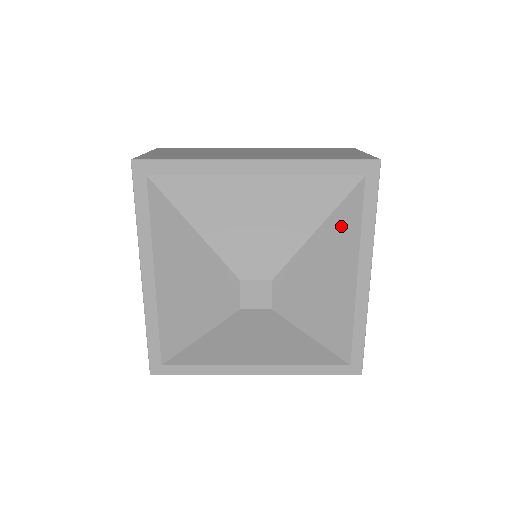
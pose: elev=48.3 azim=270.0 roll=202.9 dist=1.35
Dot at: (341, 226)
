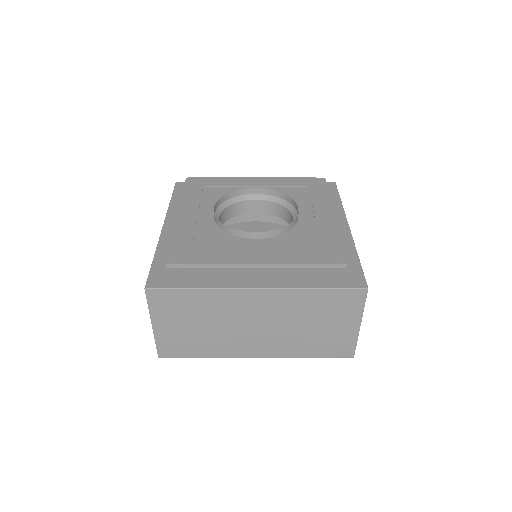
Dot at: occluded
